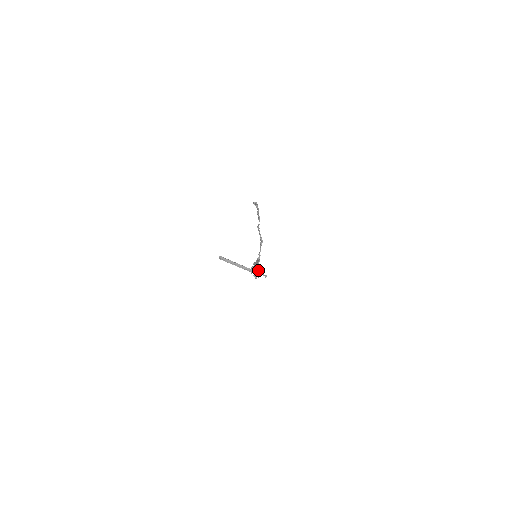
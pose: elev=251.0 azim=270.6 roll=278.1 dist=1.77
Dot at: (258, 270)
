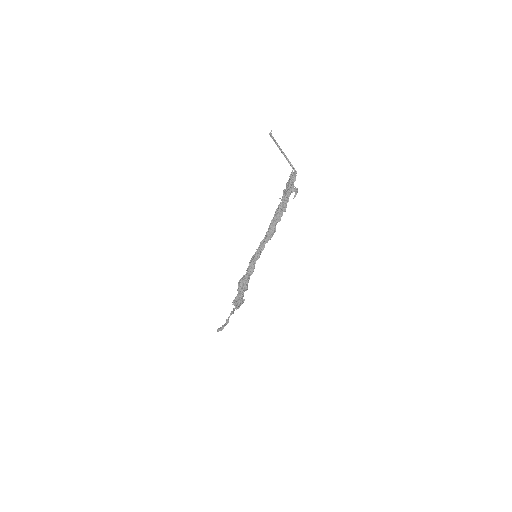
Dot at: (293, 177)
